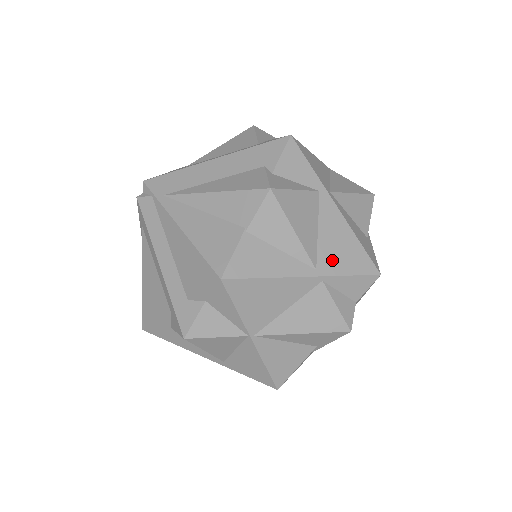
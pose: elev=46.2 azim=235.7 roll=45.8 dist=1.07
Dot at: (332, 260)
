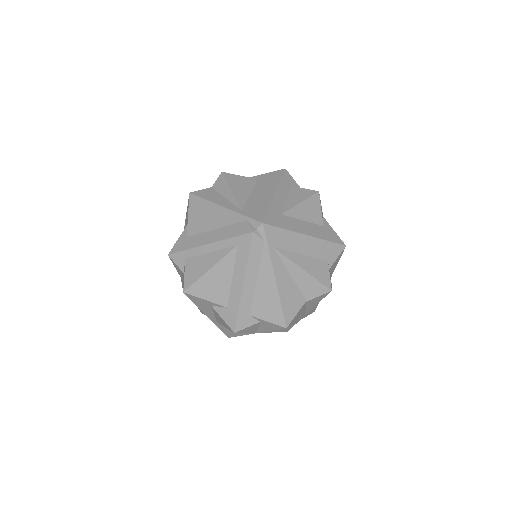
Dot at: occluded
